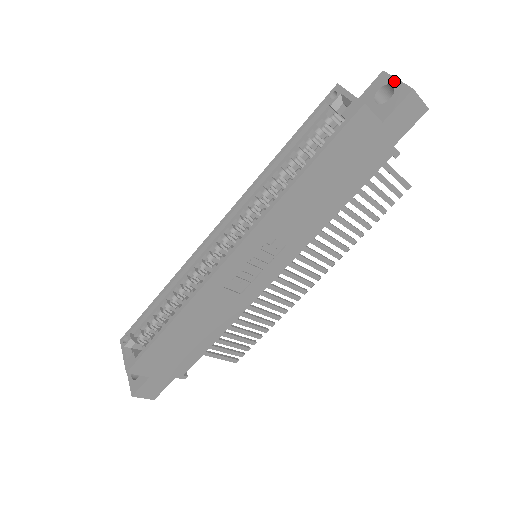
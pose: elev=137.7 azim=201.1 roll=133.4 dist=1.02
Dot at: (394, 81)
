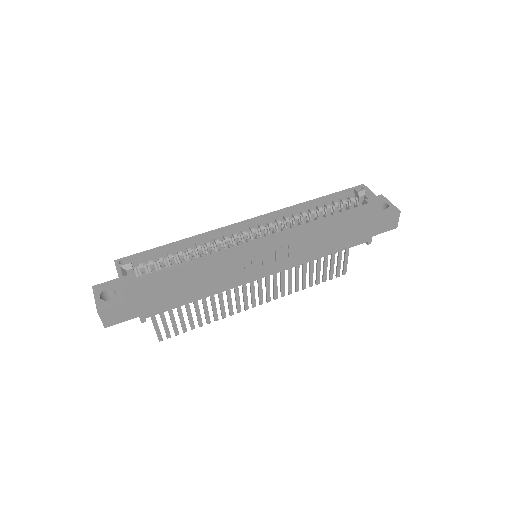
Dot at: (389, 202)
